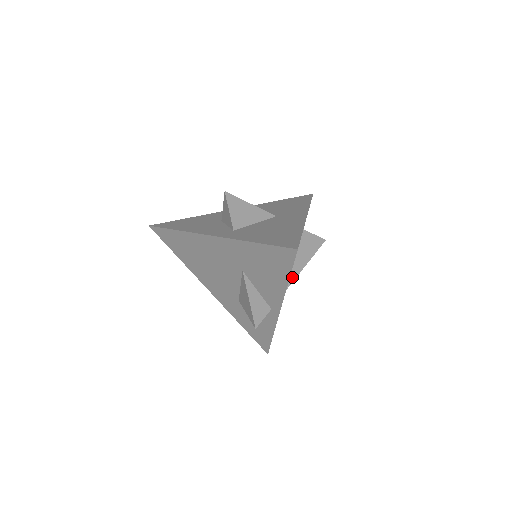
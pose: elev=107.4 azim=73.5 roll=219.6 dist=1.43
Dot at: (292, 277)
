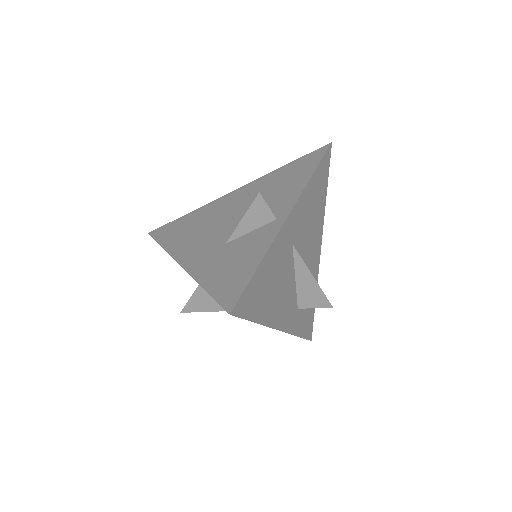
Dot at: (299, 255)
